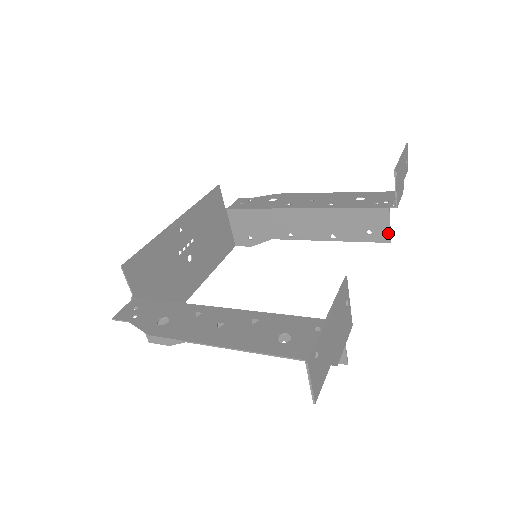
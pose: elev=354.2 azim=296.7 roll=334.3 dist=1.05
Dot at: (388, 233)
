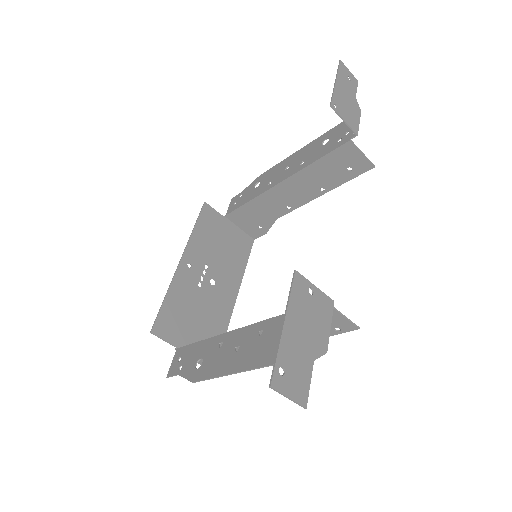
Dot at: (366, 161)
